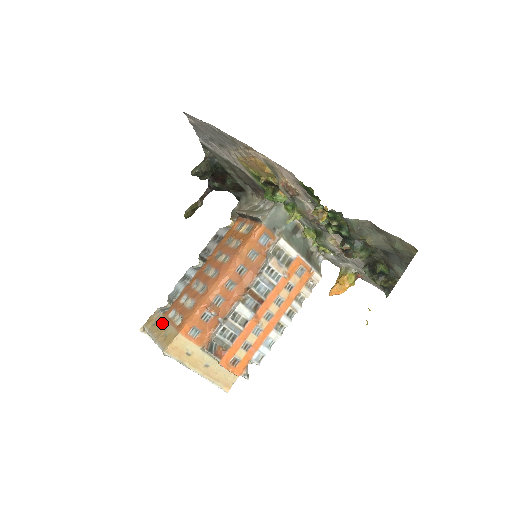
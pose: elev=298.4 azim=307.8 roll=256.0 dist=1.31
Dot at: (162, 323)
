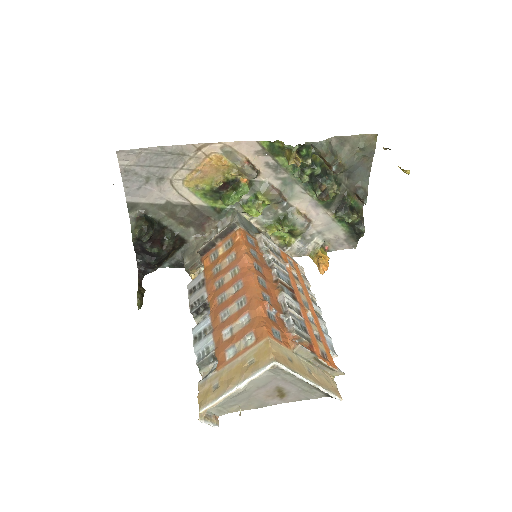
Dot at: (229, 370)
